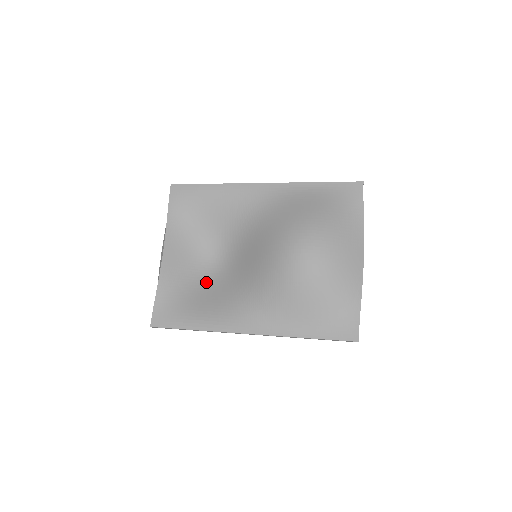
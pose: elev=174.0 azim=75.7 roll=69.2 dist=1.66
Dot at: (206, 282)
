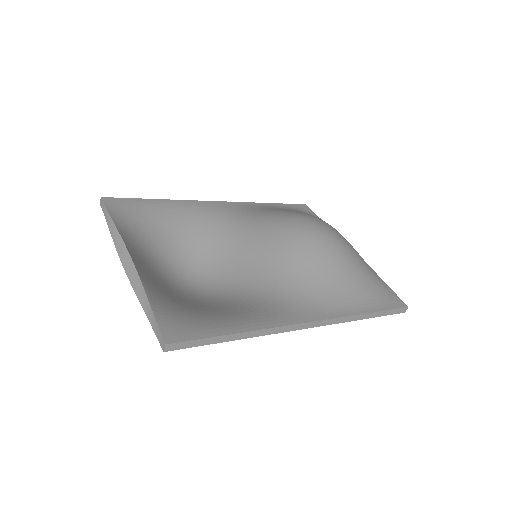
Dot at: (199, 299)
